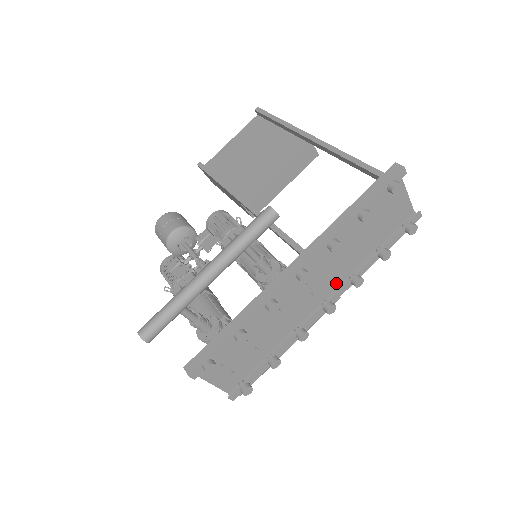
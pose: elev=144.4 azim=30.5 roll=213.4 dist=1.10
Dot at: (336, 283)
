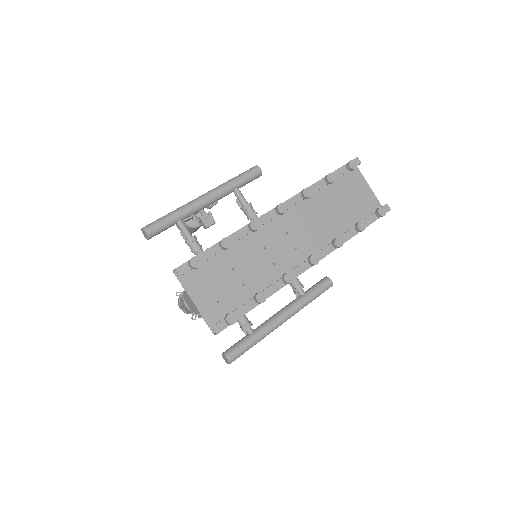
Dot at: occluded
